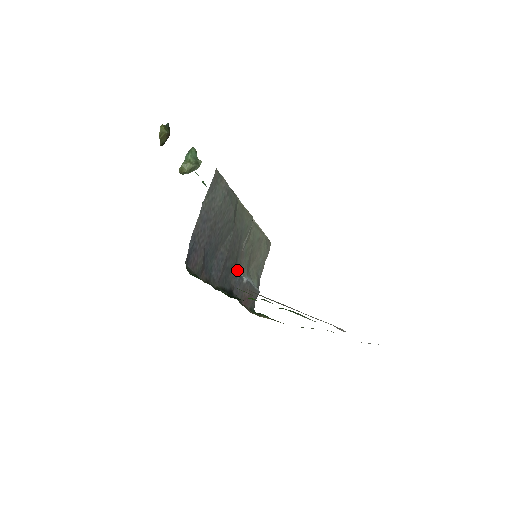
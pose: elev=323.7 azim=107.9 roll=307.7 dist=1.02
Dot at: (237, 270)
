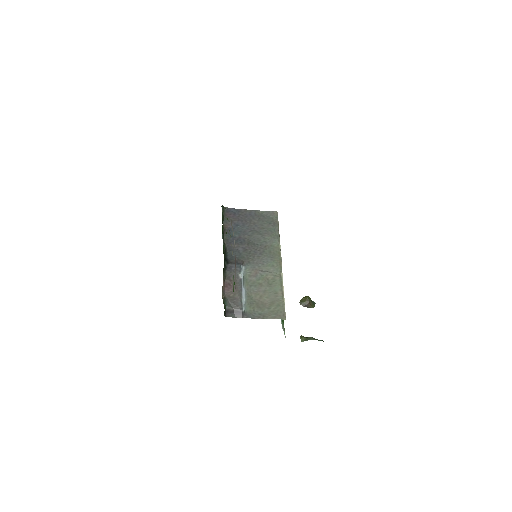
Dot at: (244, 269)
